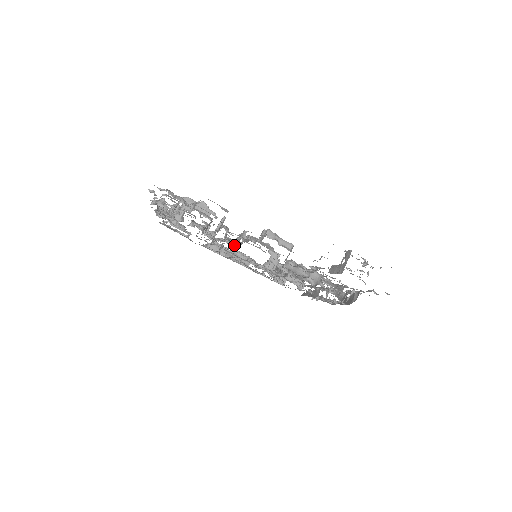
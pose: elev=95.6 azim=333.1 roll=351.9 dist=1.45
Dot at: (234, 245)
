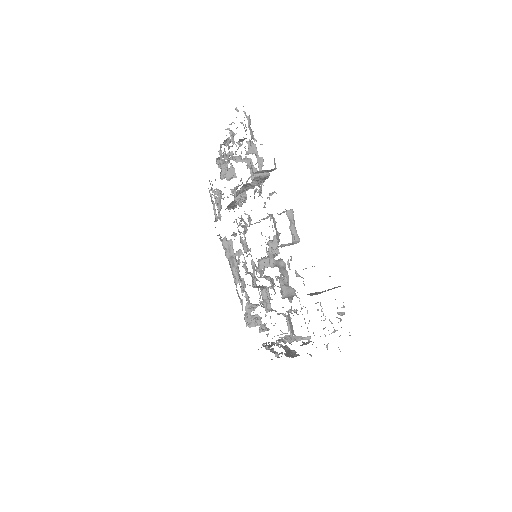
Dot at: occluded
